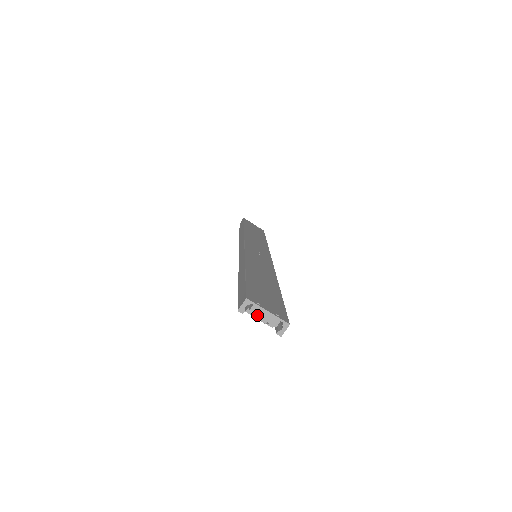
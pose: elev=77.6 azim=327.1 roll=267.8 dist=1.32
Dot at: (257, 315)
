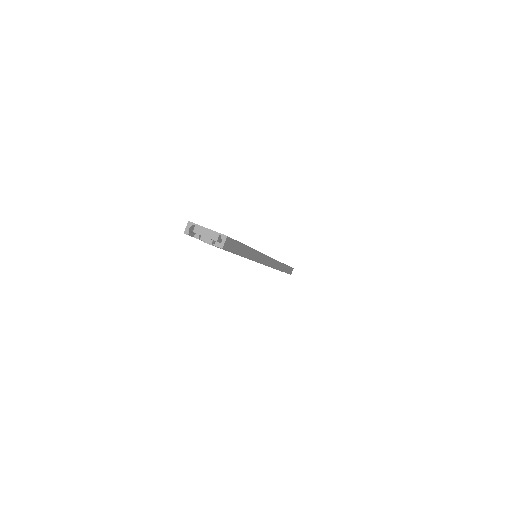
Dot at: (200, 234)
